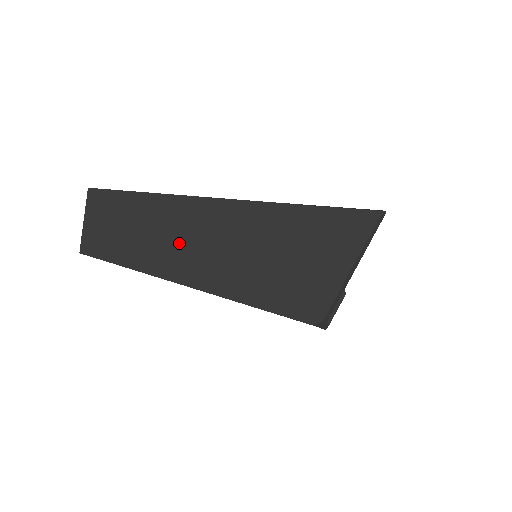
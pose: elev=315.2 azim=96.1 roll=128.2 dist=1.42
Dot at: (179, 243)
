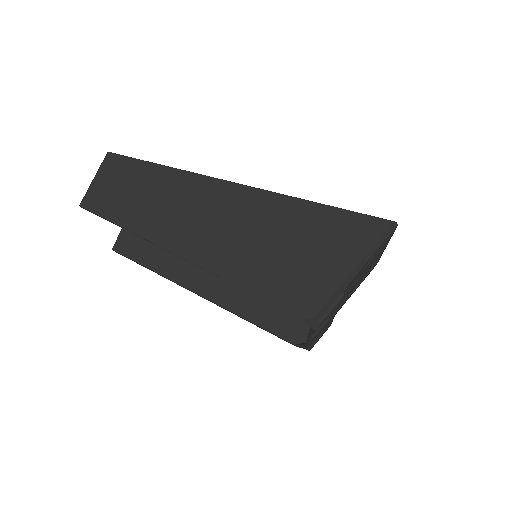
Dot at: (181, 214)
